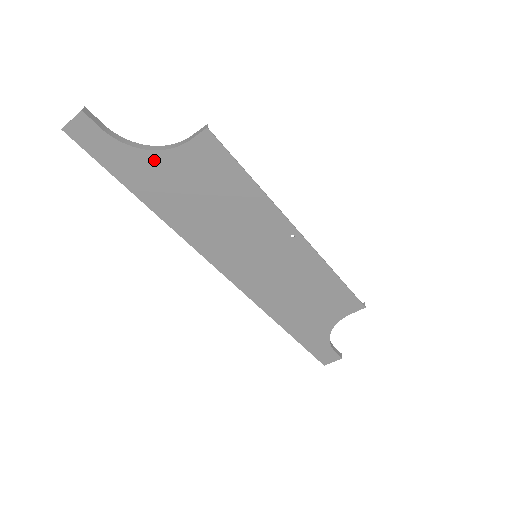
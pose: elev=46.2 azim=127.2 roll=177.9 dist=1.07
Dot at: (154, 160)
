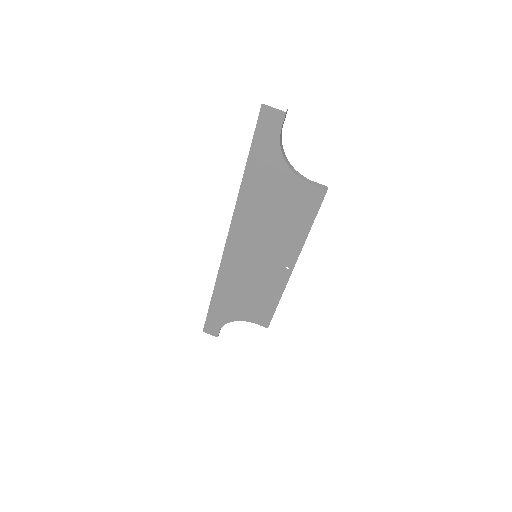
Dot at: (282, 169)
